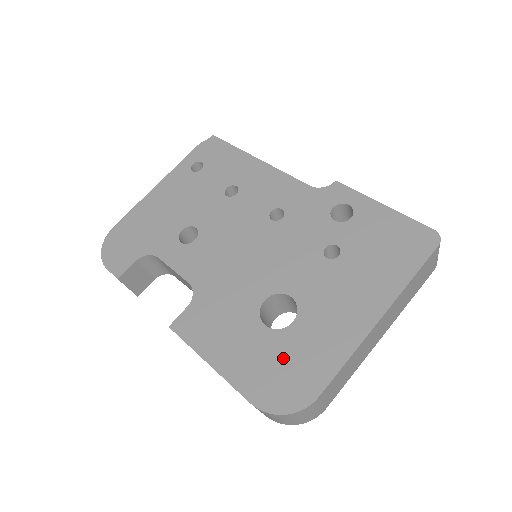
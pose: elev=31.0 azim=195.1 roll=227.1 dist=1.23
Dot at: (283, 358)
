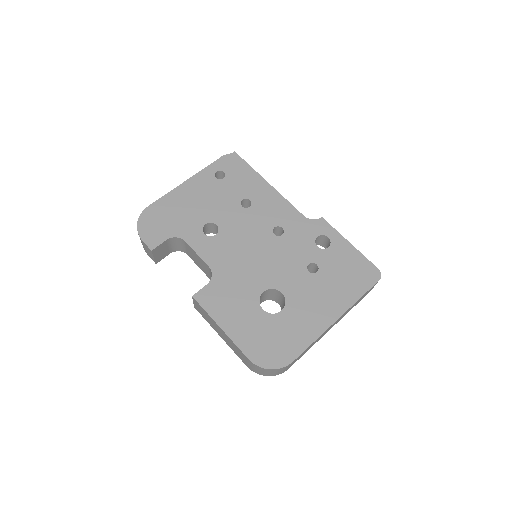
Dot at: (273, 333)
